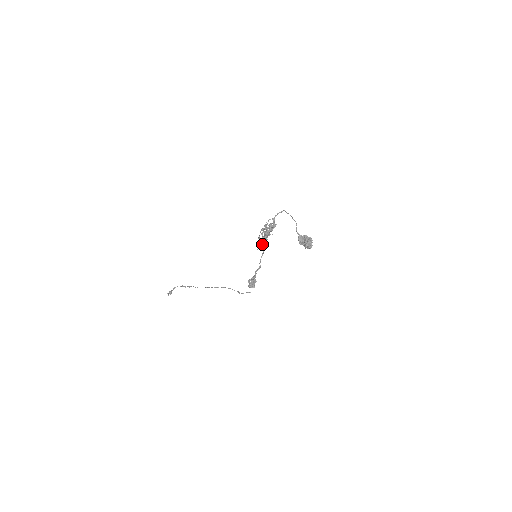
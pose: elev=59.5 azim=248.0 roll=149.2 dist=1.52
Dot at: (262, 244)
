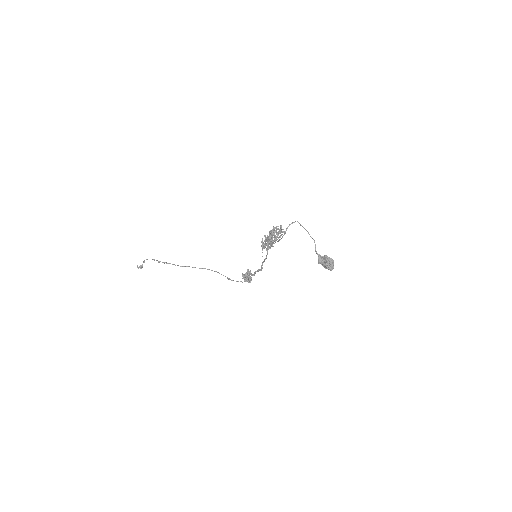
Dot at: (266, 249)
